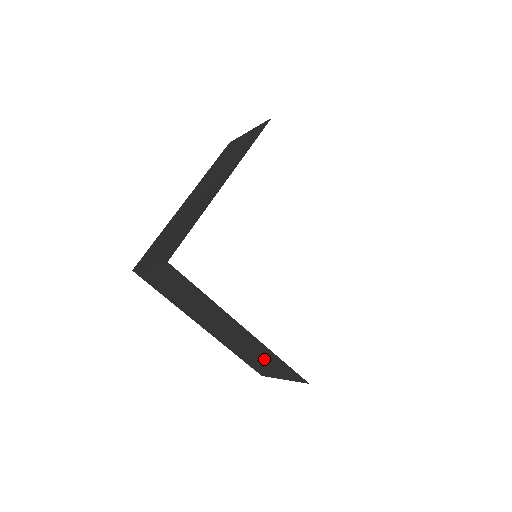
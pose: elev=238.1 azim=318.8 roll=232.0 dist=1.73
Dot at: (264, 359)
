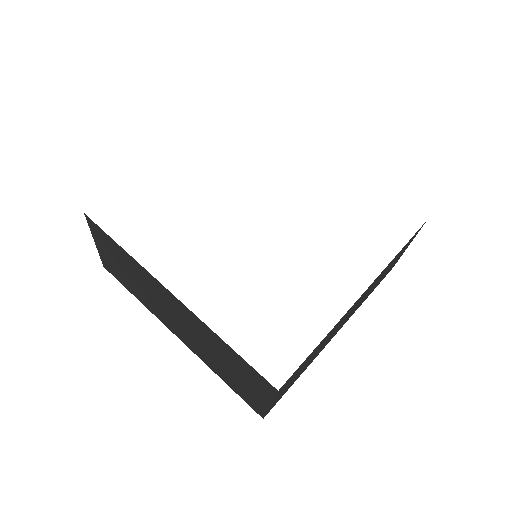
Dot at: (228, 362)
